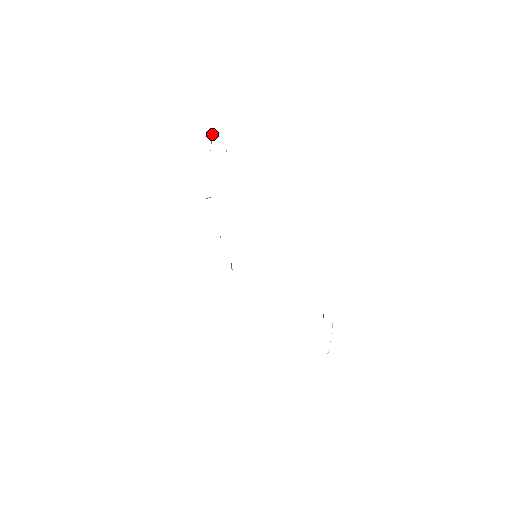
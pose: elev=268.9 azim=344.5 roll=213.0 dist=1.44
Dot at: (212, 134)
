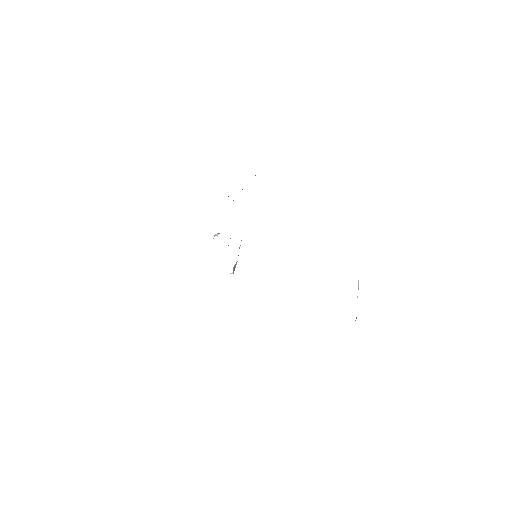
Dot at: occluded
